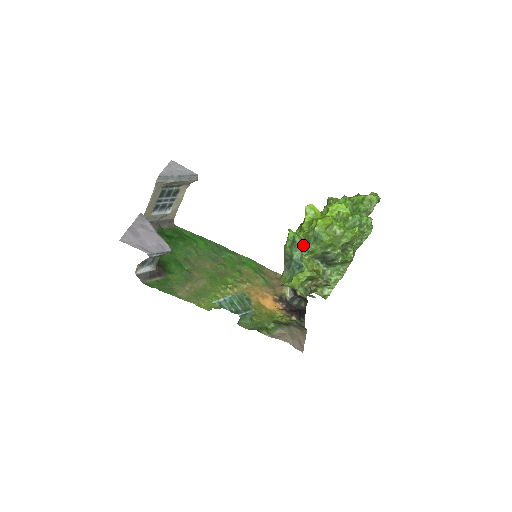
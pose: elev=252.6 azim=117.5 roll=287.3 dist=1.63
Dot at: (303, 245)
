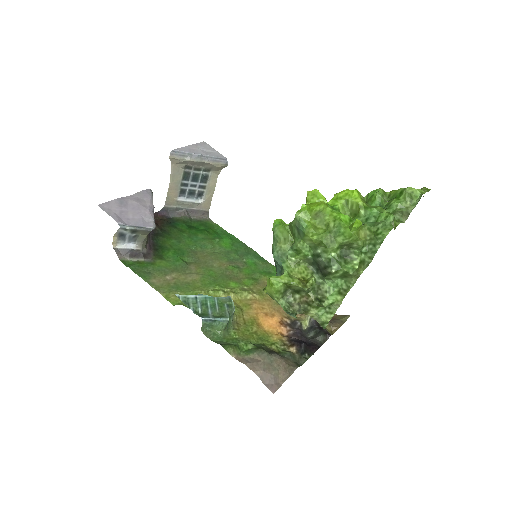
Dot at: (289, 240)
